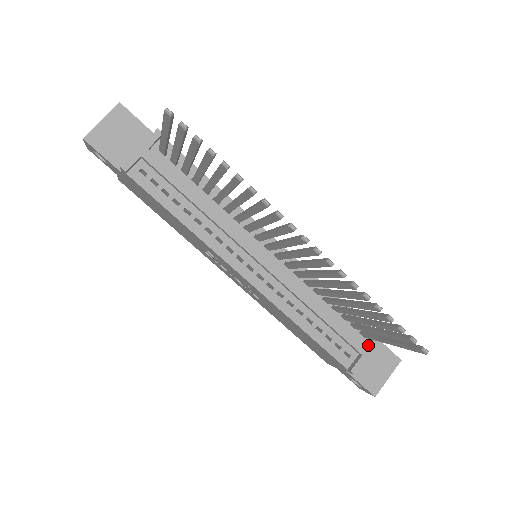
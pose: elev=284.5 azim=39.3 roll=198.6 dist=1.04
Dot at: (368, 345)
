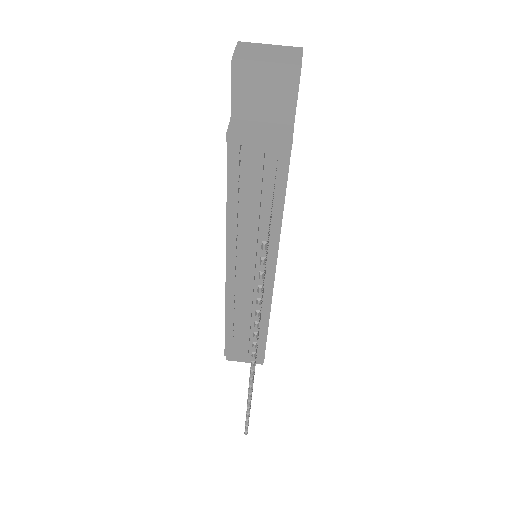
Dot at: (250, 355)
